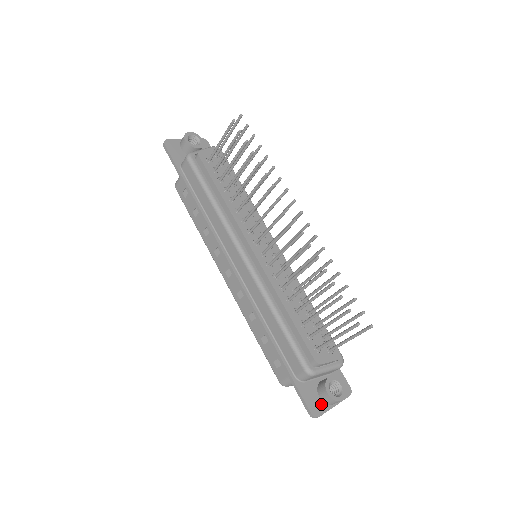
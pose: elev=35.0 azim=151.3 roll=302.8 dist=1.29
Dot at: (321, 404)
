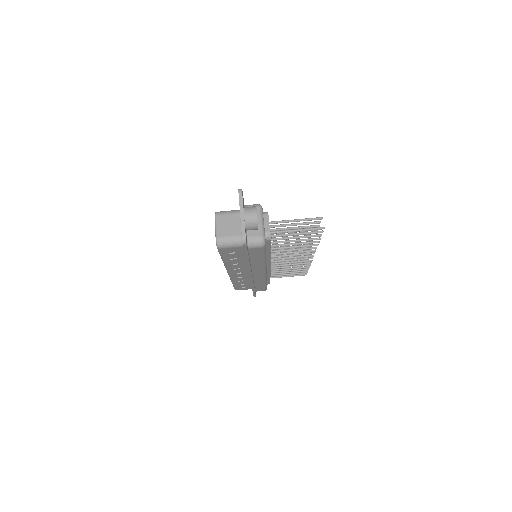
Dot at: (243, 204)
